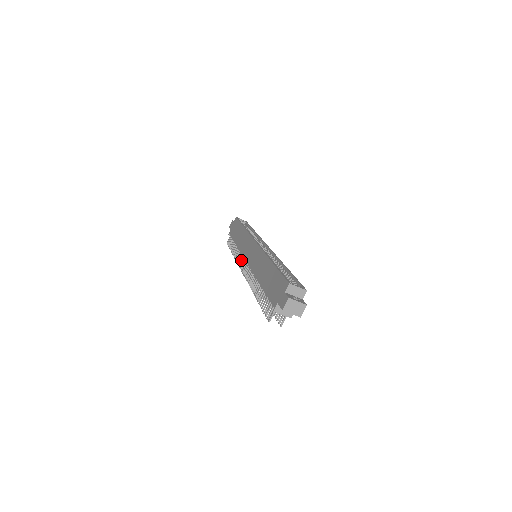
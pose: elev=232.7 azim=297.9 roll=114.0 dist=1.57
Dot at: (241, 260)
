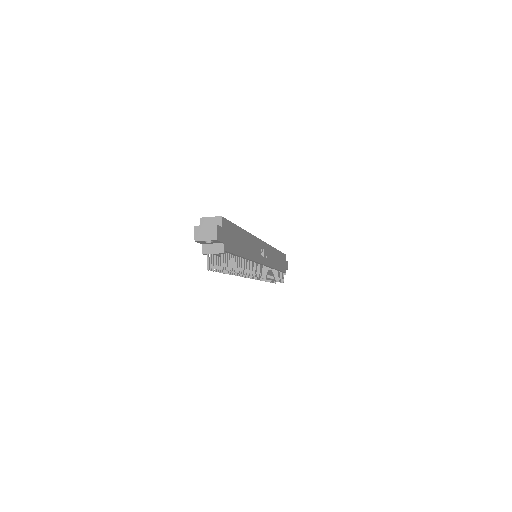
Dot at: occluded
